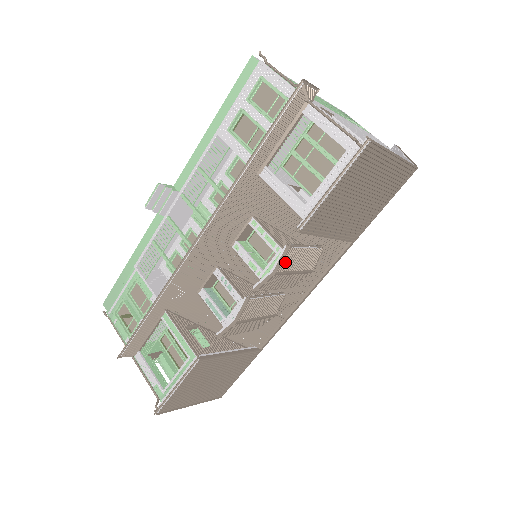
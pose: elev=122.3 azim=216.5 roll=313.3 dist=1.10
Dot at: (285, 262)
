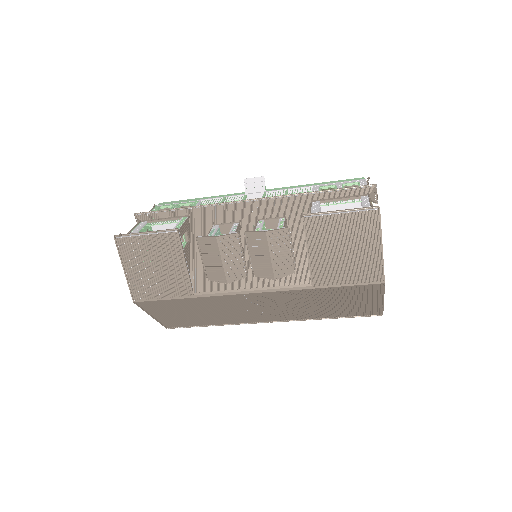
Dot at: (276, 236)
